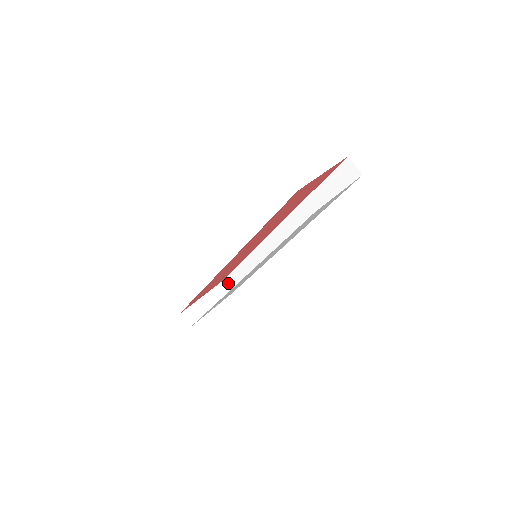
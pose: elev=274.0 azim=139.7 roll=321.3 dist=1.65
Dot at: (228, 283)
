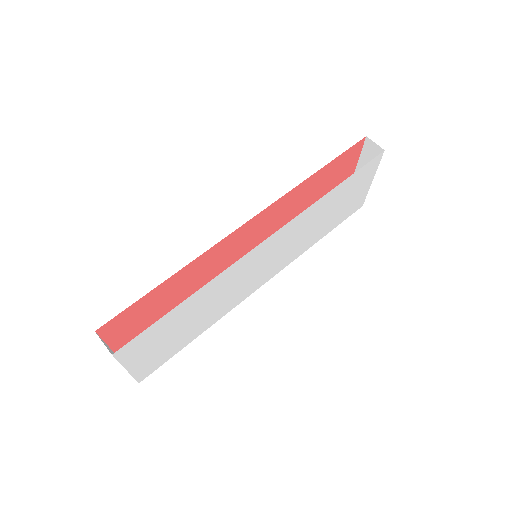
Dot at: occluded
